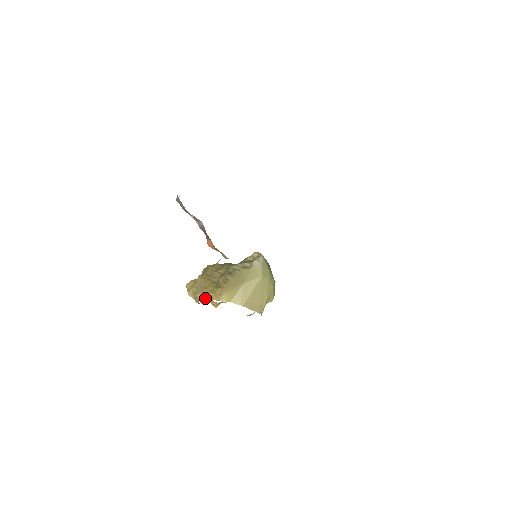
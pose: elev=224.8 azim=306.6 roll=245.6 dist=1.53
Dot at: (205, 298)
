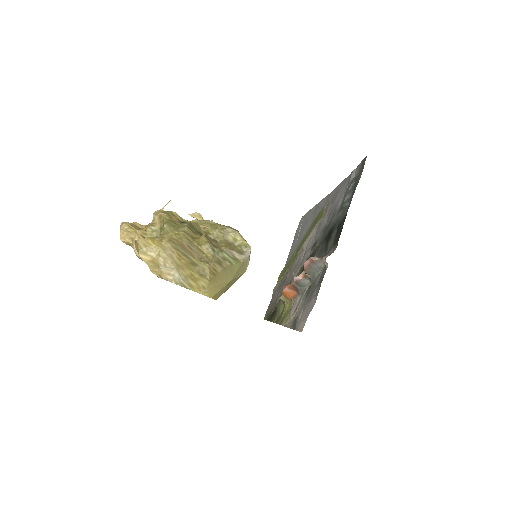
Dot at: (182, 284)
